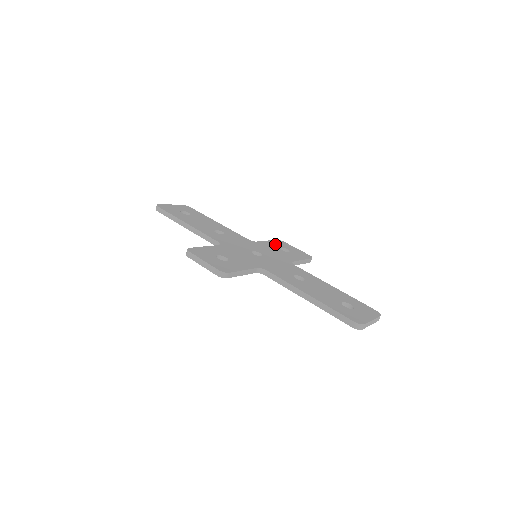
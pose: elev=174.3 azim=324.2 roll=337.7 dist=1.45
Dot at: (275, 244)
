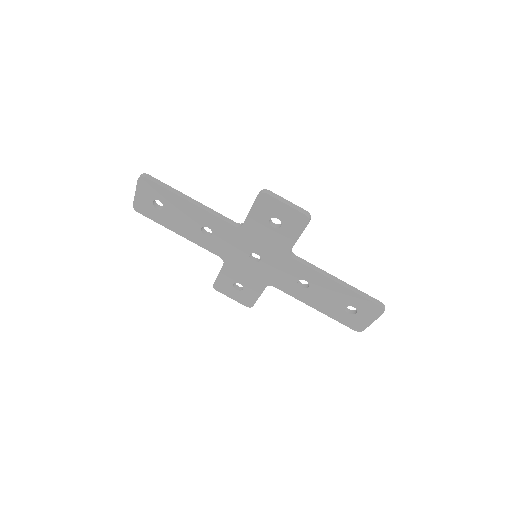
Dot at: occluded
